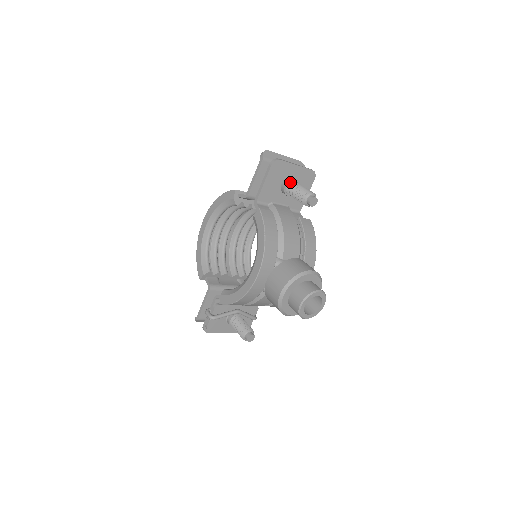
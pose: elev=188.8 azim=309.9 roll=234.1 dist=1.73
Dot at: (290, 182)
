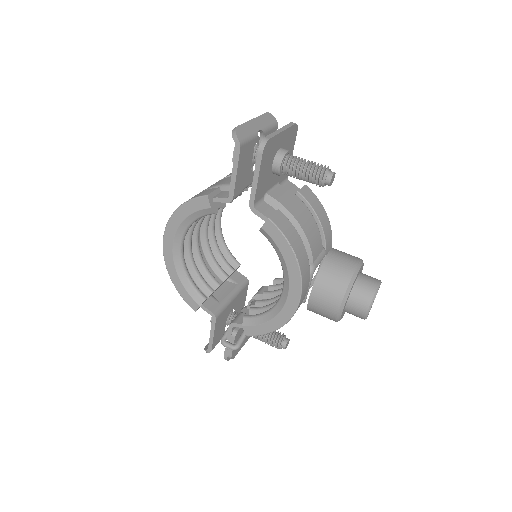
Dot at: (283, 158)
